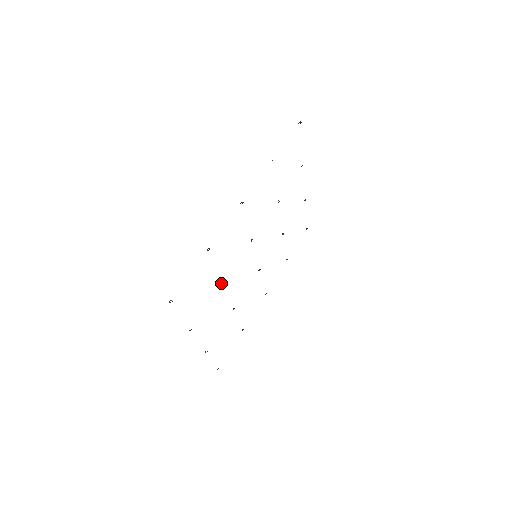
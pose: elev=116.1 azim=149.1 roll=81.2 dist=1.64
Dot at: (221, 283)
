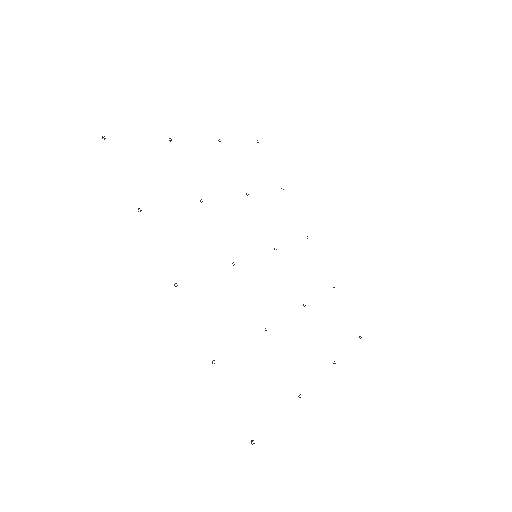
Dot at: occluded
